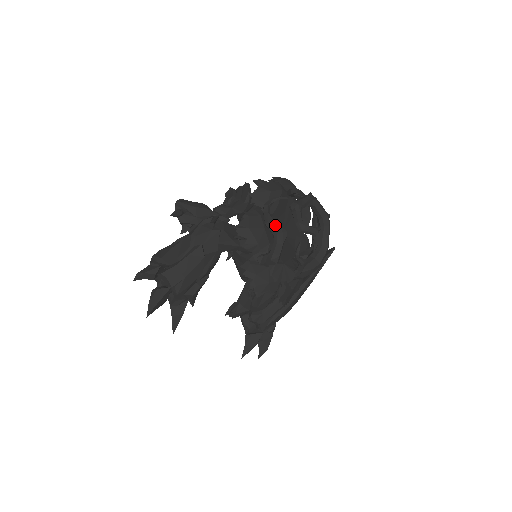
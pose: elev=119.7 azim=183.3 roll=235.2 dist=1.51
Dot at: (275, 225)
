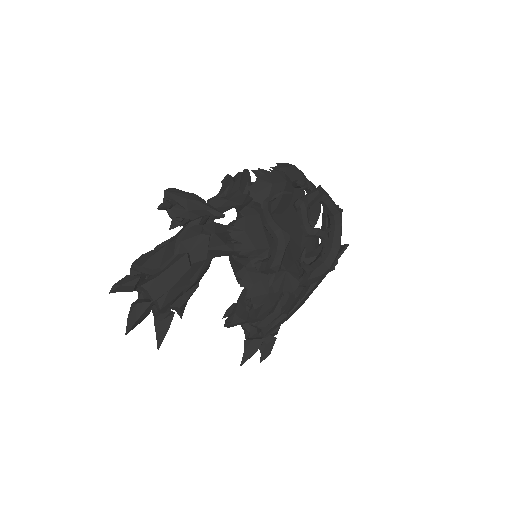
Dot at: (276, 227)
